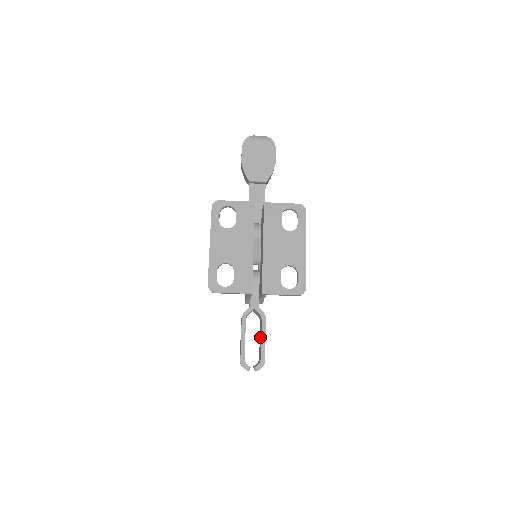
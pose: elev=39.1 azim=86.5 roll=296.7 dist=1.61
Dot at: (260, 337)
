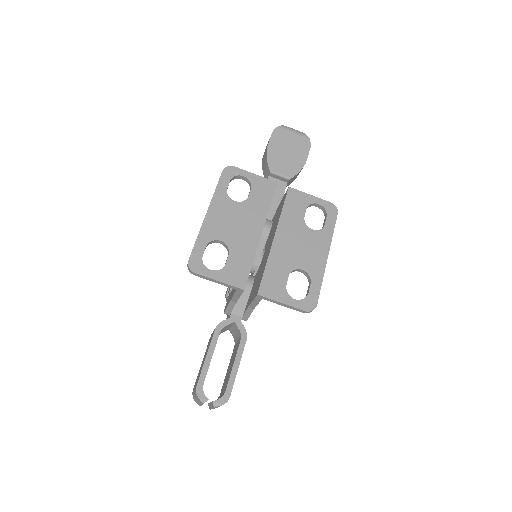
Dot at: (230, 364)
